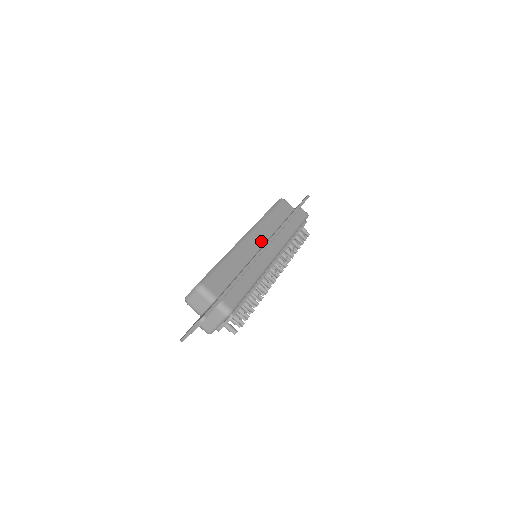
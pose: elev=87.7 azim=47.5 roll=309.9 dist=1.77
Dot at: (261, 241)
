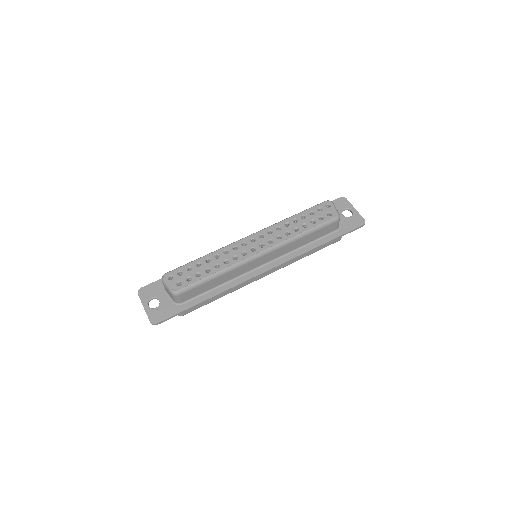
Dot at: (268, 260)
